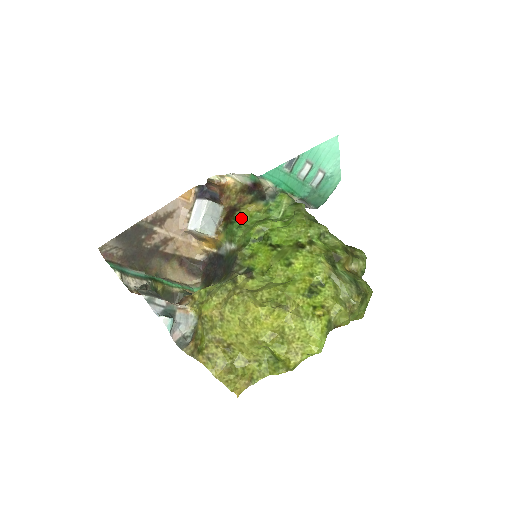
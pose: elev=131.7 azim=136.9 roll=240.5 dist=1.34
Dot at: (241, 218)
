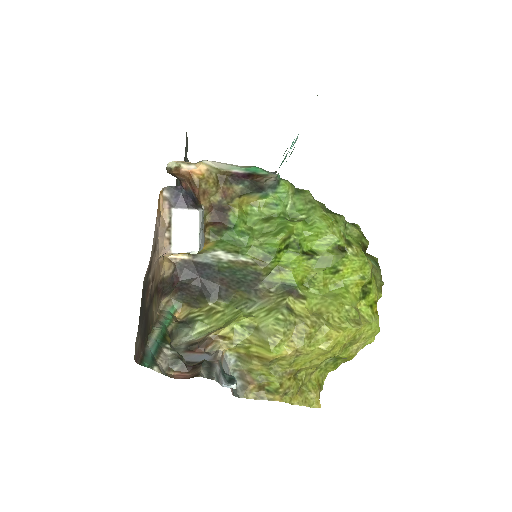
Dot at: (240, 220)
